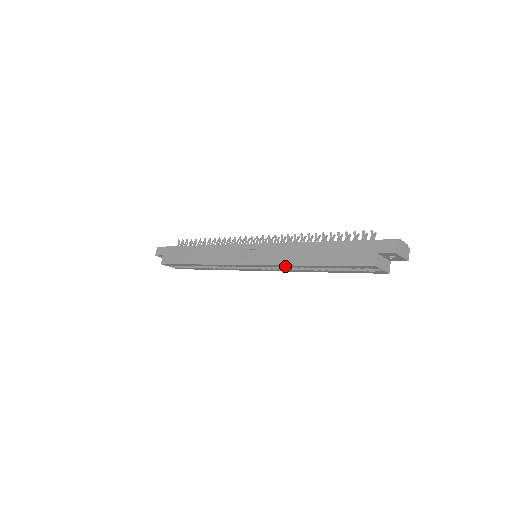
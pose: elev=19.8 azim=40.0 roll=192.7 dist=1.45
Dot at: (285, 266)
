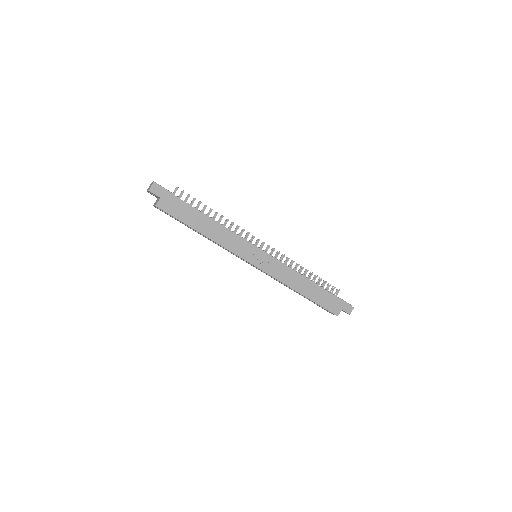
Dot at: (283, 283)
